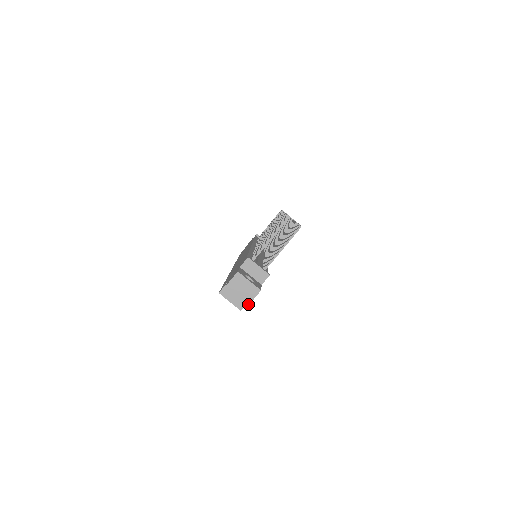
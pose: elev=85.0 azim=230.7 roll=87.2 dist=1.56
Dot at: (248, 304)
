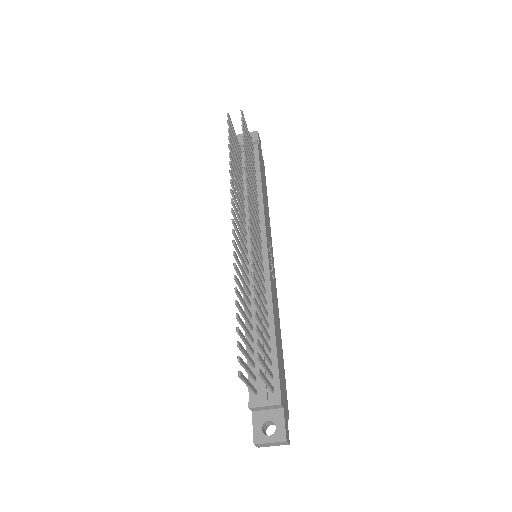
Dot at: (288, 444)
